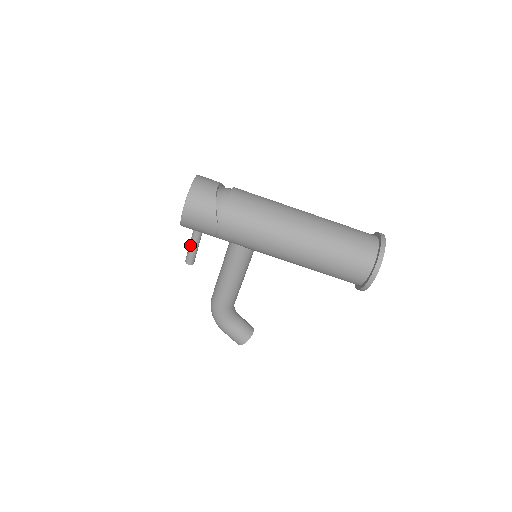
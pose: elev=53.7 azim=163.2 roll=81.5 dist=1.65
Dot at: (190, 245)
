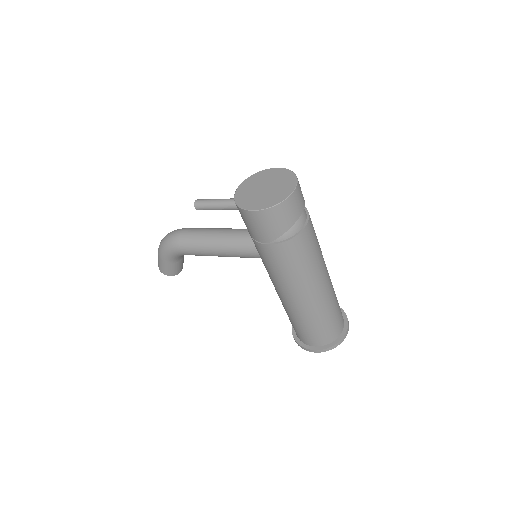
Dot at: (217, 204)
